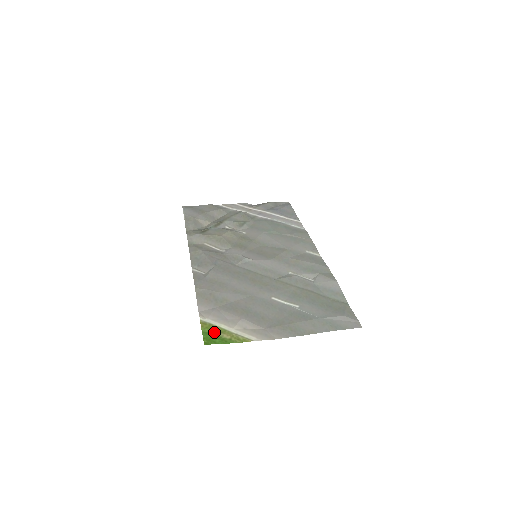
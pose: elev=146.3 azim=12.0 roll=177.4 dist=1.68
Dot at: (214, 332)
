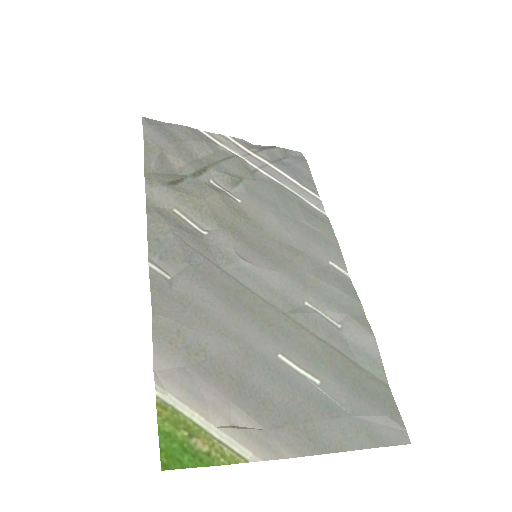
Dot at: (181, 433)
